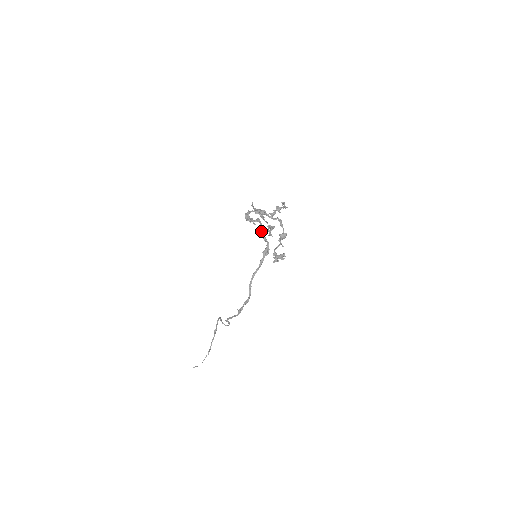
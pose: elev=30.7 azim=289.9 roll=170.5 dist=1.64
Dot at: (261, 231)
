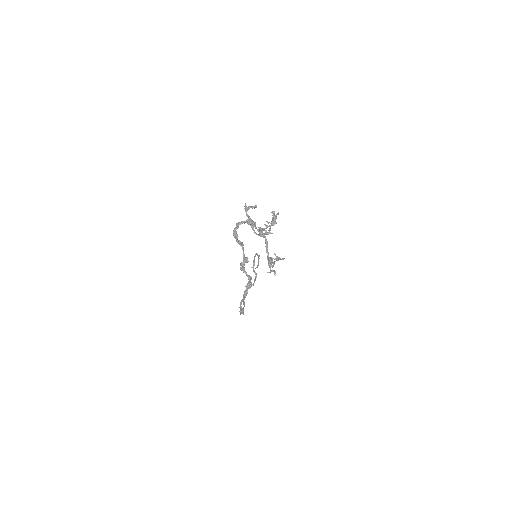
Dot at: (241, 268)
